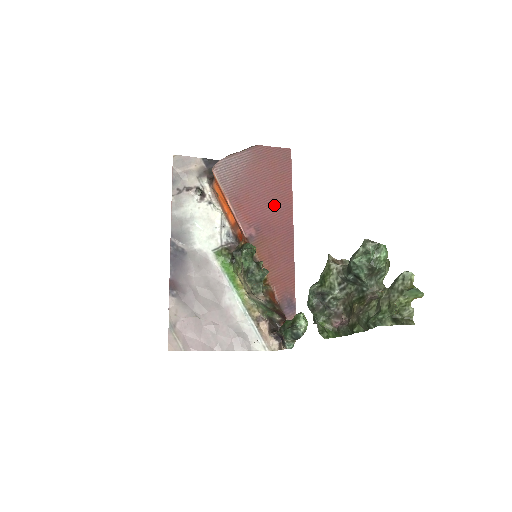
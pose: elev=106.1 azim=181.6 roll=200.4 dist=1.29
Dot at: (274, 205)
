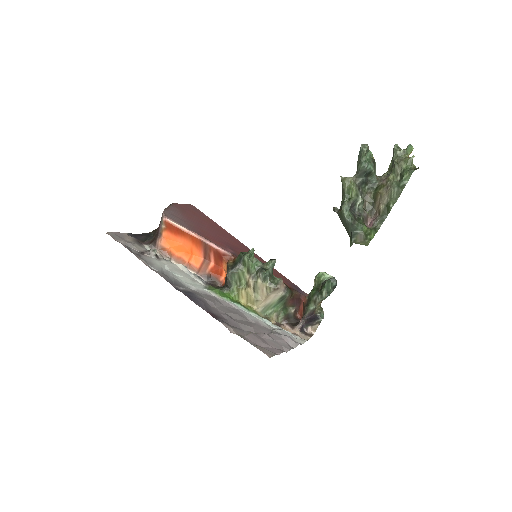
Dot at: (222, 235)
